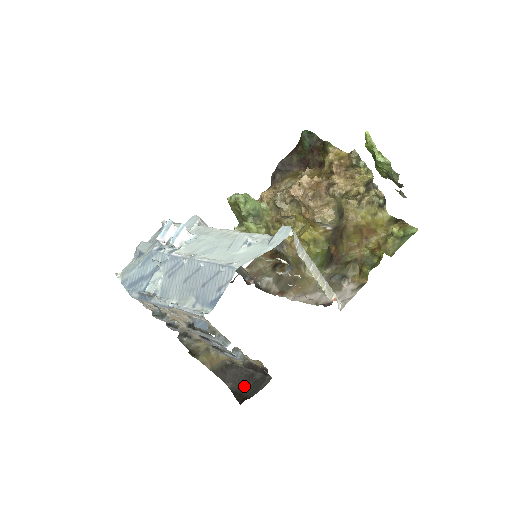
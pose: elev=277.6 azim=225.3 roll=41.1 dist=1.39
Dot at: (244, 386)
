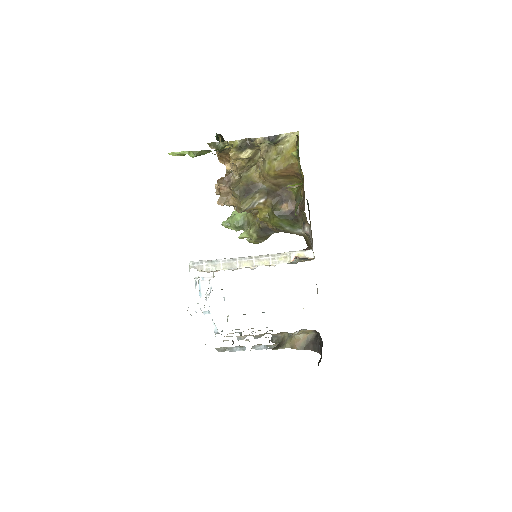
Dot at: occluded
